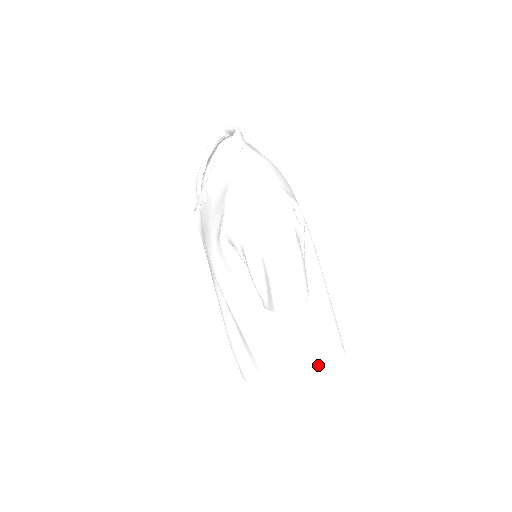
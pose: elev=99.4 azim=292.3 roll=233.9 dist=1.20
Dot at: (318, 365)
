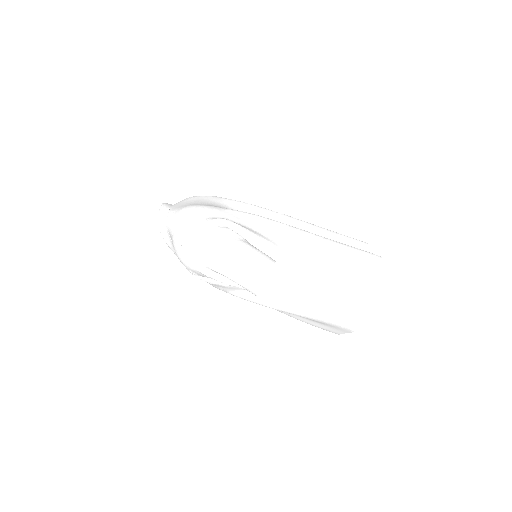
Dot at: (359, 288)
